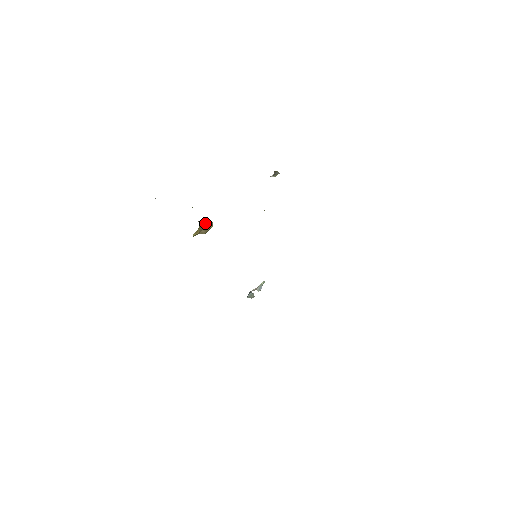
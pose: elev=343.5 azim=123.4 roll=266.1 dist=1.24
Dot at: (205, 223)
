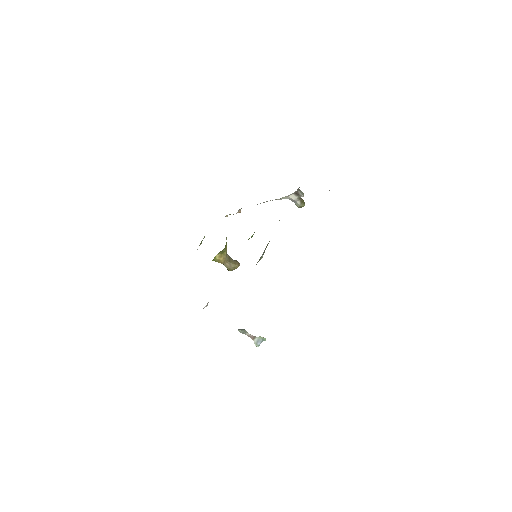
Dot at: (233, 260)
